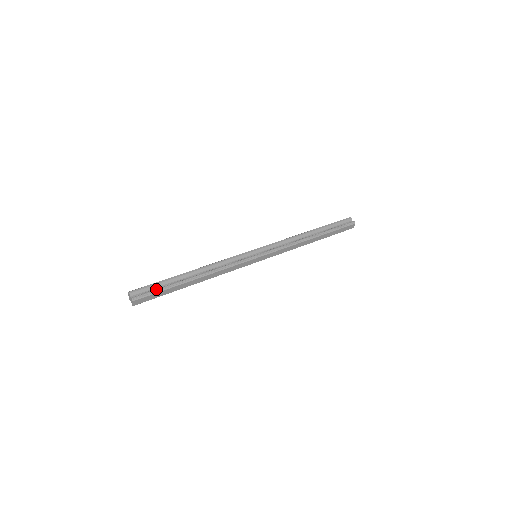
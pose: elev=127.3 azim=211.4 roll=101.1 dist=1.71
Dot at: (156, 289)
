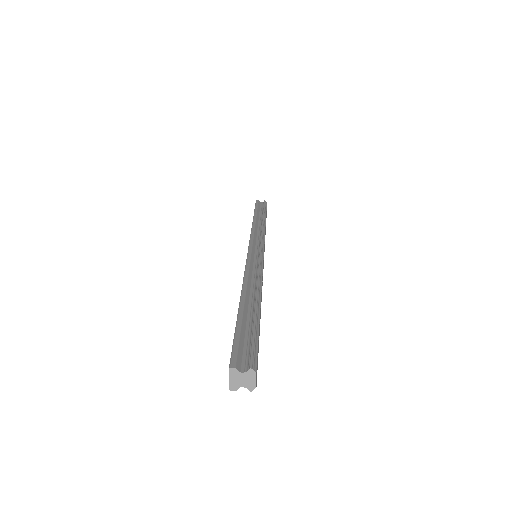
Dot at: (251, 336)
